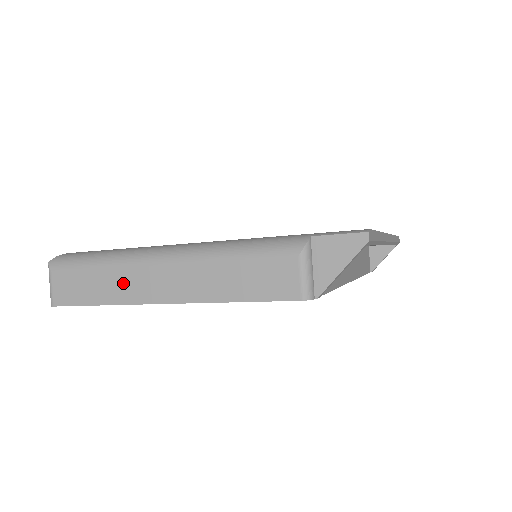
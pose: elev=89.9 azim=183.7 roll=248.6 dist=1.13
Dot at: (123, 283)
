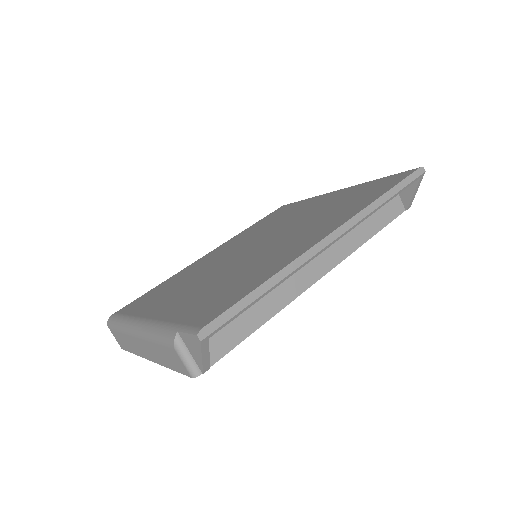
Dot at: (132, 344)
